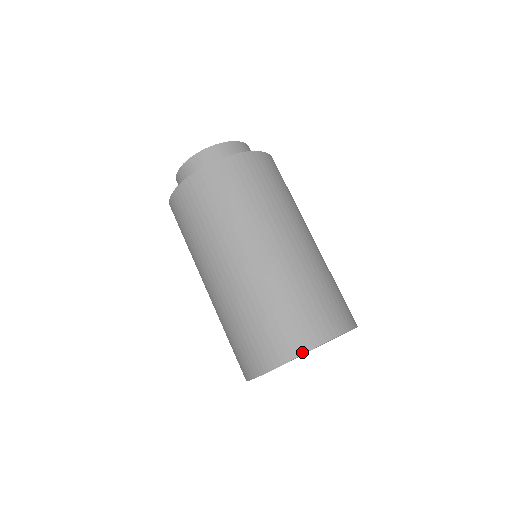
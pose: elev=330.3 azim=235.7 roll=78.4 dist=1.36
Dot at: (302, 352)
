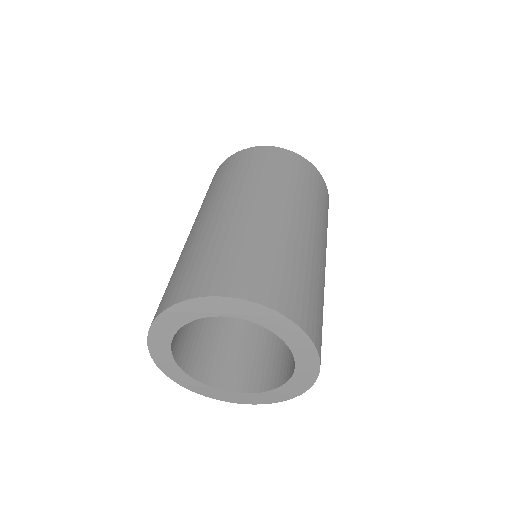
Dot at: (177, 301)
